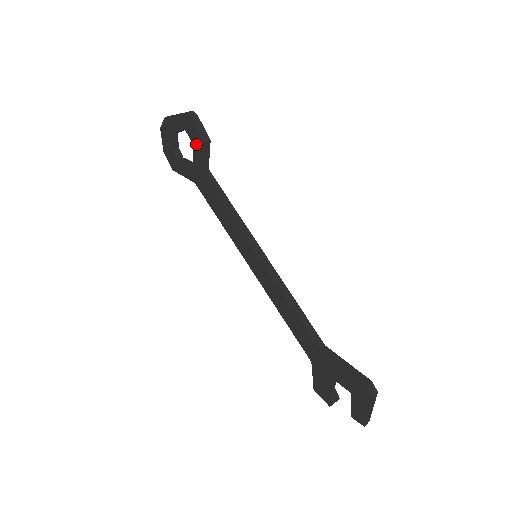
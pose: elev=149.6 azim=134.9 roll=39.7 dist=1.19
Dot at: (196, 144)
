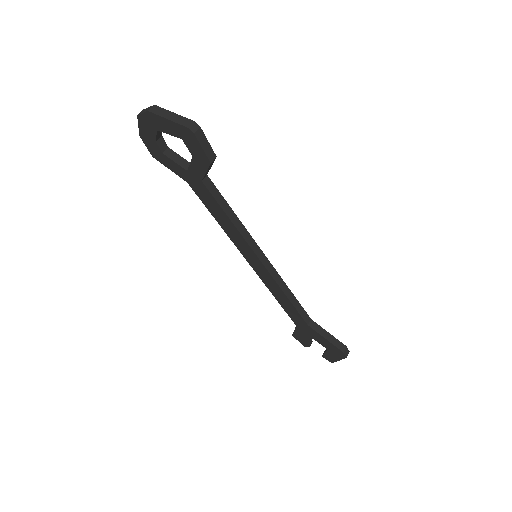
Dot at: (198, 159)
